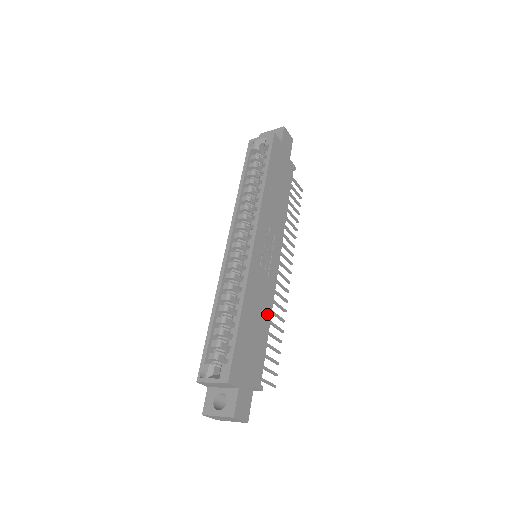
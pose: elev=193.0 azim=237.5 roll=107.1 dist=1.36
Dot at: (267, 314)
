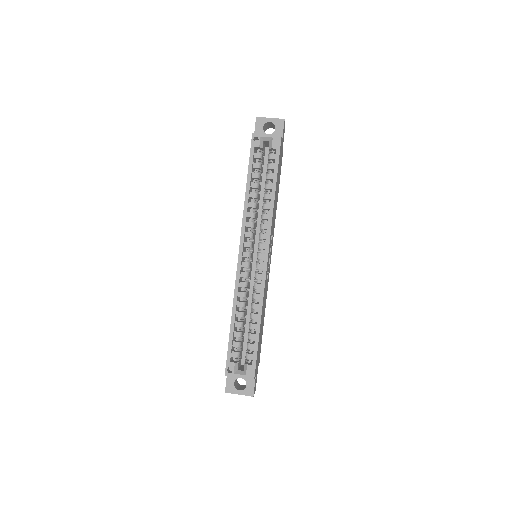
Dot at: (265, 307)
